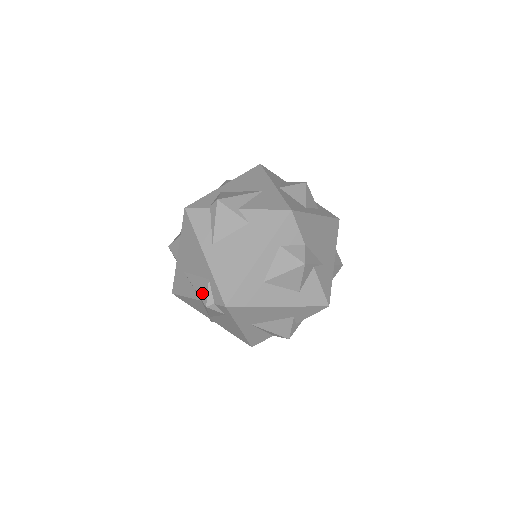
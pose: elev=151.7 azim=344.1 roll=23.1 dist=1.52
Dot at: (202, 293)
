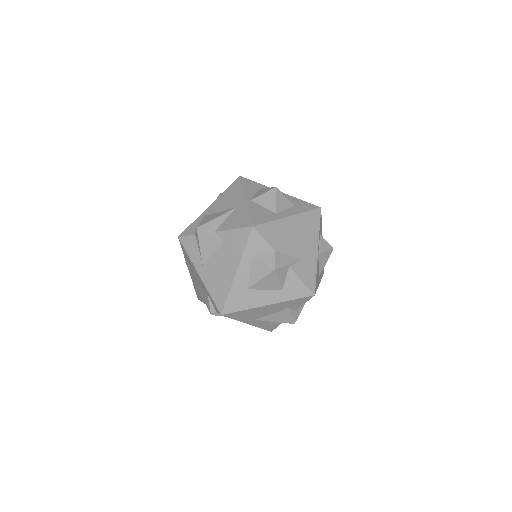
Dot at: (207, 304)
